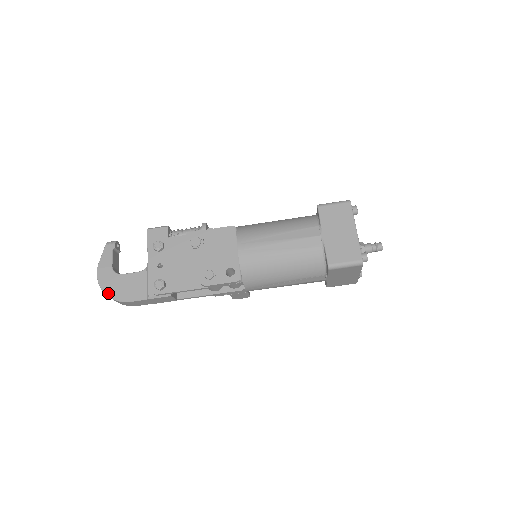
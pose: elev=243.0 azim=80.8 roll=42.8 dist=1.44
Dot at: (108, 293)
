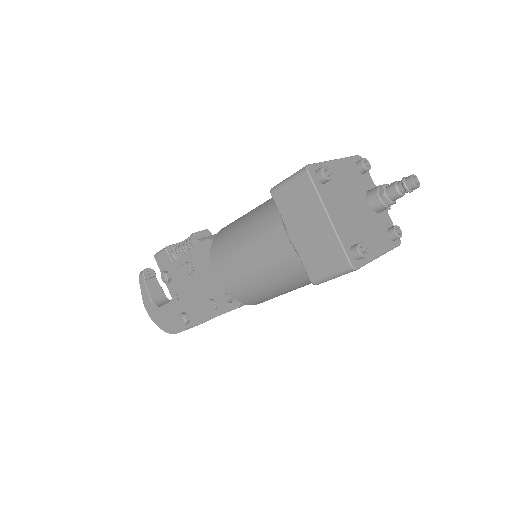
Dot at: (160, 327)
